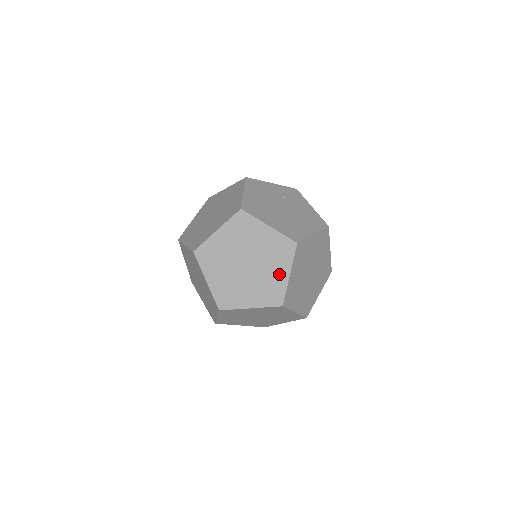
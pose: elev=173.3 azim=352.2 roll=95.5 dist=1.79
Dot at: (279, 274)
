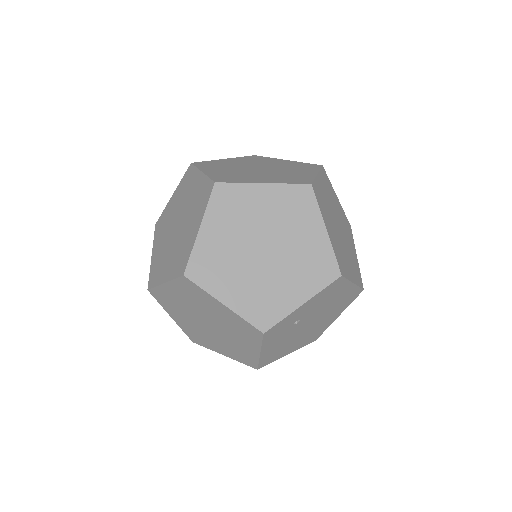
Dot at: (196, 186)
